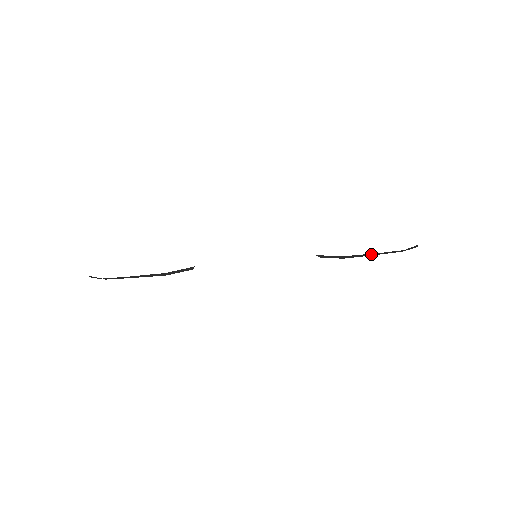
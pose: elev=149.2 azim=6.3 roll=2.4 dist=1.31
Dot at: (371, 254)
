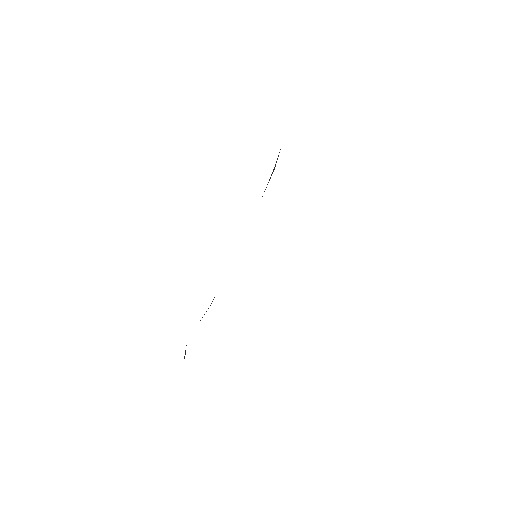
Dot at: occluded
